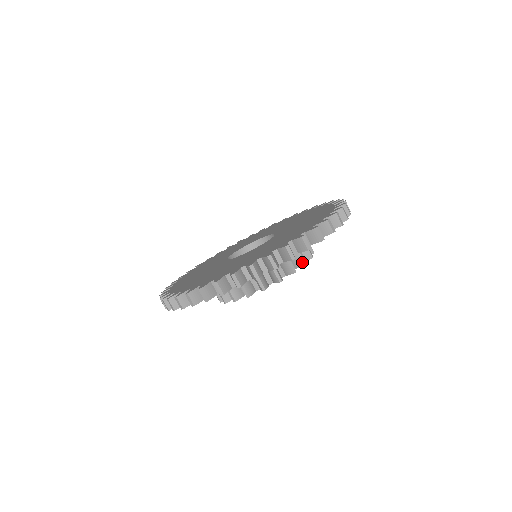
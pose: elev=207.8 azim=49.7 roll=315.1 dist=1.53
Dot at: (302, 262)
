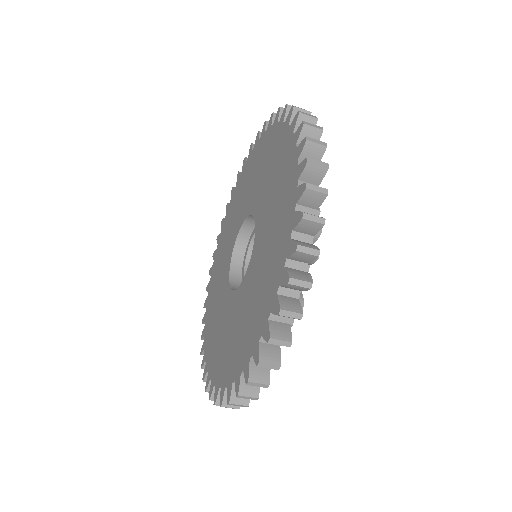
Dot at: occluded
